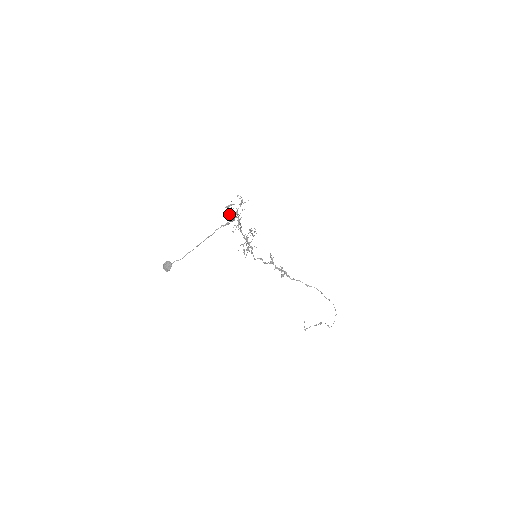
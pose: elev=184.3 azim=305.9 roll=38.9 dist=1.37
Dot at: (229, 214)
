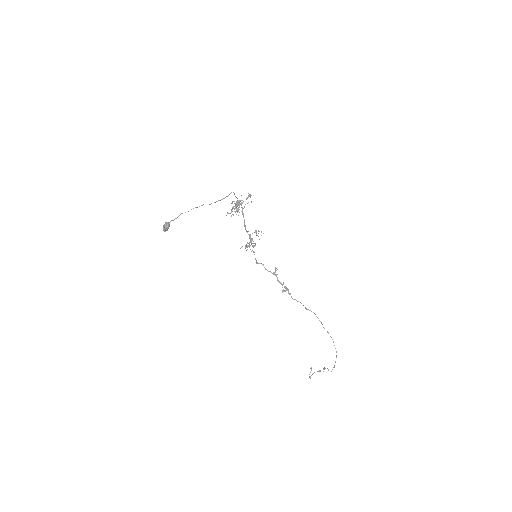
Dot at: occluded
